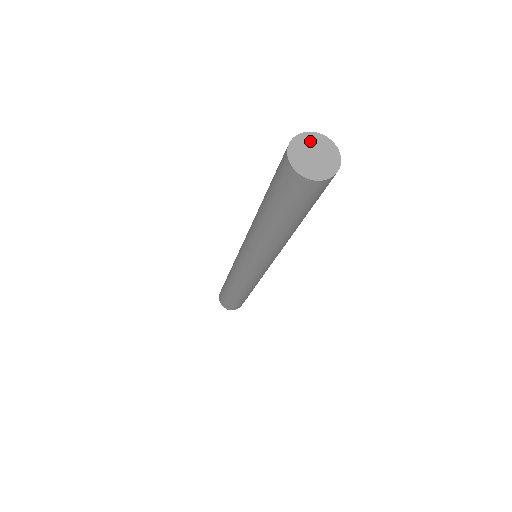
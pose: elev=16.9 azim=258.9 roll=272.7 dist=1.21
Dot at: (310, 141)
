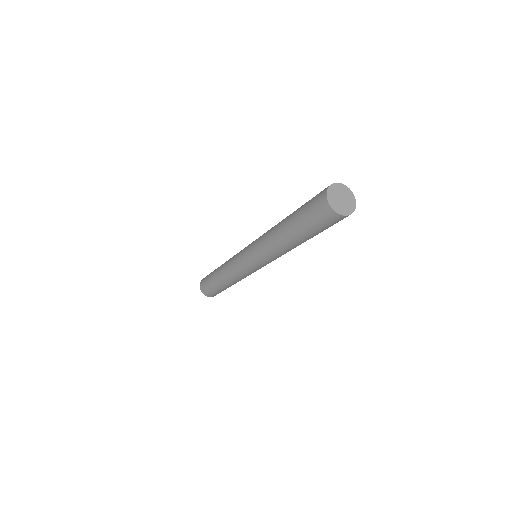
Dot at: (340, 189)
